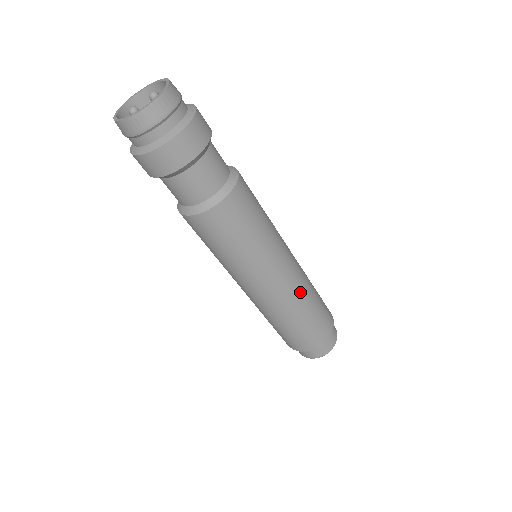
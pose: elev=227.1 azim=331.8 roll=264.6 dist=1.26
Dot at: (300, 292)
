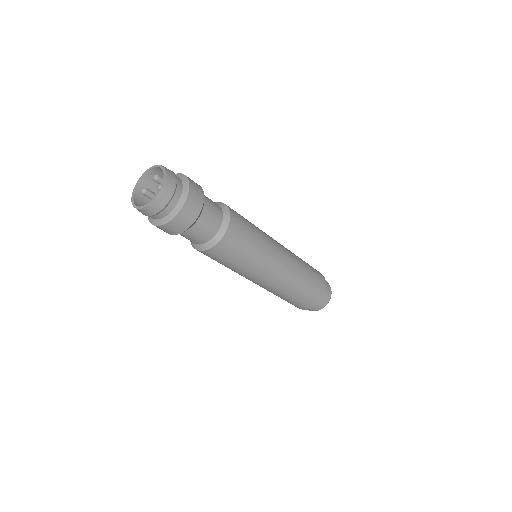
Dot at: (294, 276)
